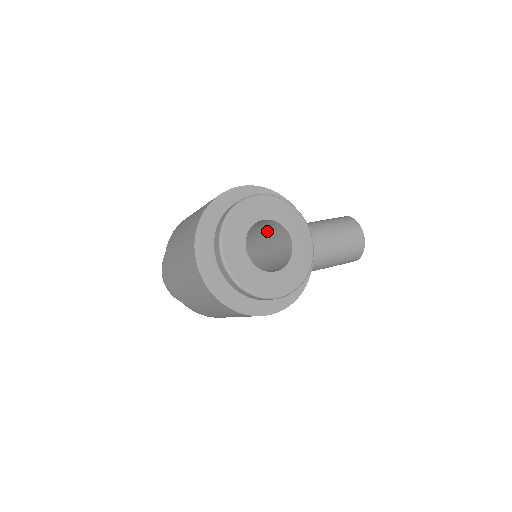
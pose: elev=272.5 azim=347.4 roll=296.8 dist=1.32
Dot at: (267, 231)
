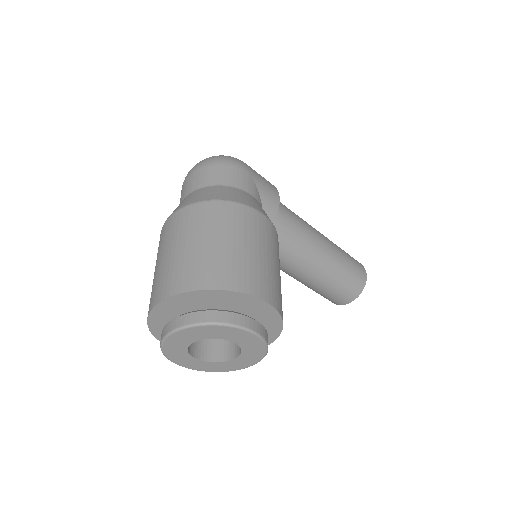
Dot at: occluded
